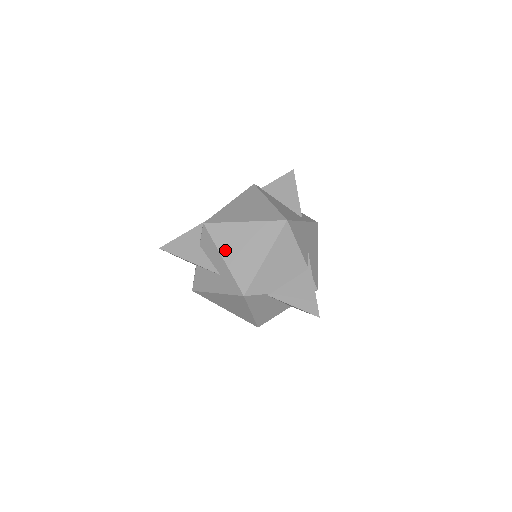
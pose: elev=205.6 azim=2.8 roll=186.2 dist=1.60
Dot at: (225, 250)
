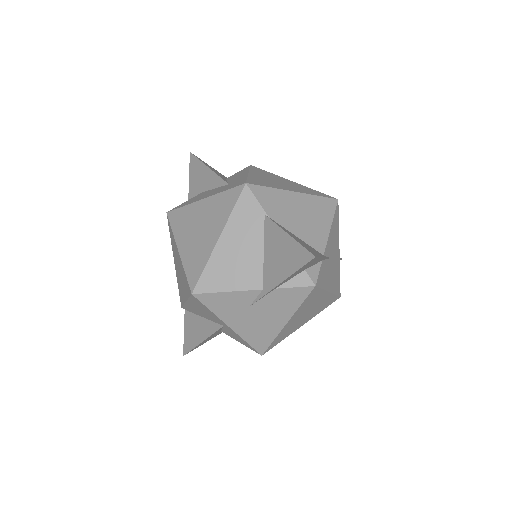
Dot at: (256, 173)
